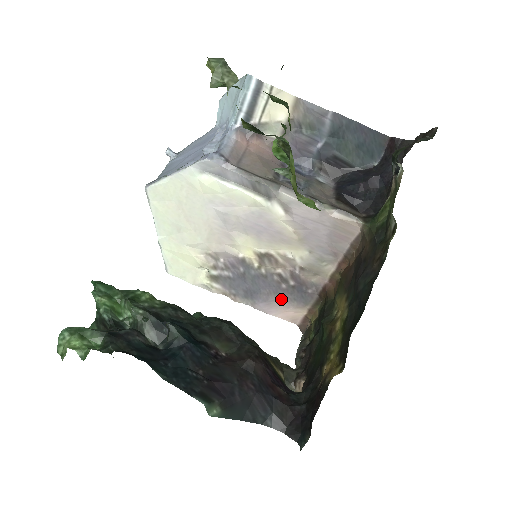
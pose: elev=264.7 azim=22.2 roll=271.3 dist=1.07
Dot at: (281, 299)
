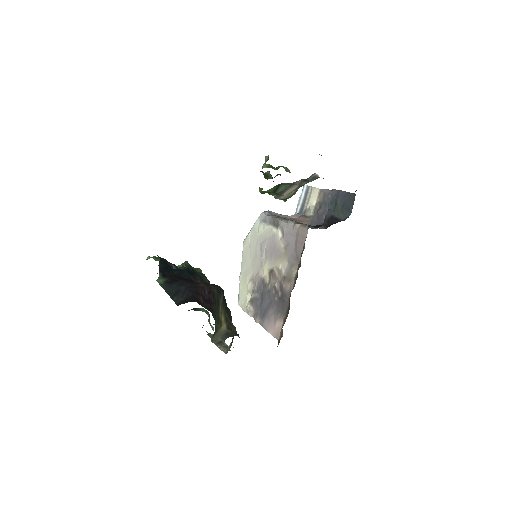
Dot at: (274, 313)
